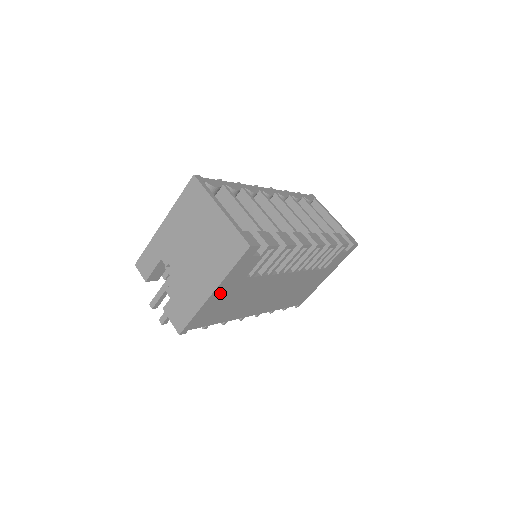
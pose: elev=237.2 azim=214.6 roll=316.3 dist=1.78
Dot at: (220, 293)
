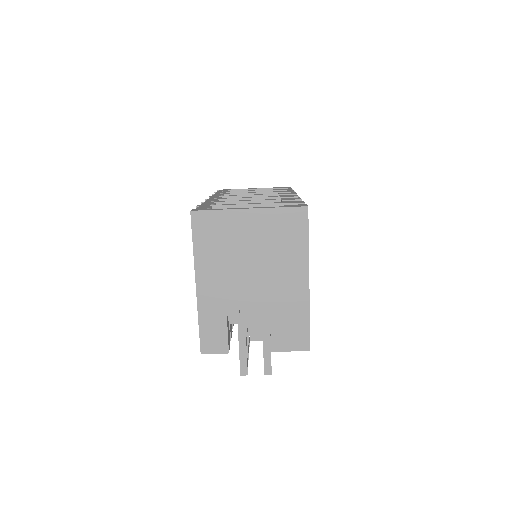
Dot at: occluded
